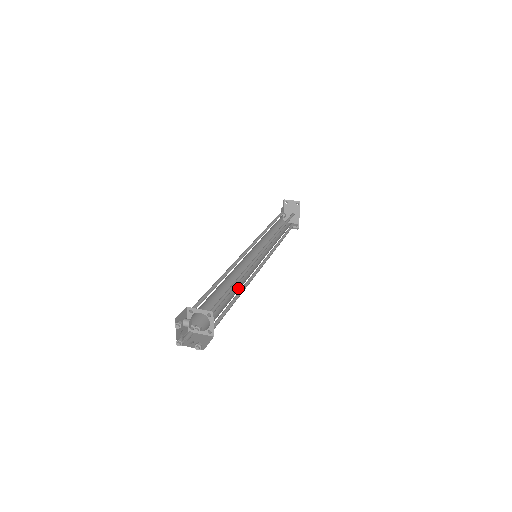
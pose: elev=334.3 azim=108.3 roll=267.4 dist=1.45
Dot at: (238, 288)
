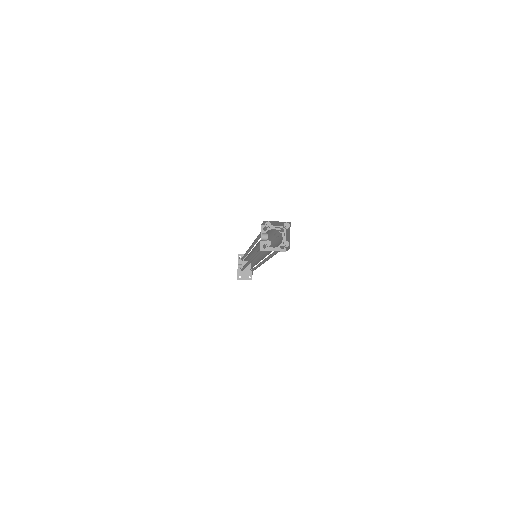
Dot at: occluded
